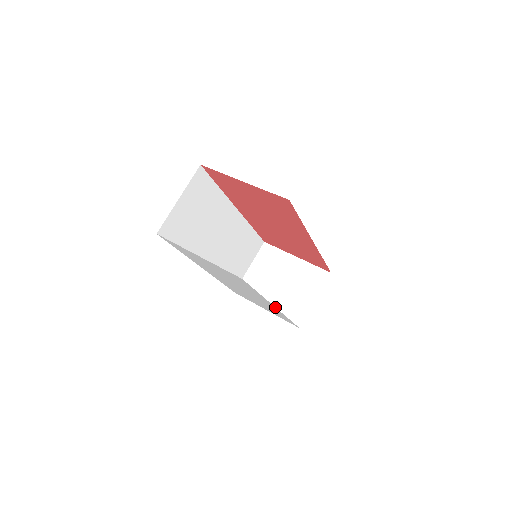
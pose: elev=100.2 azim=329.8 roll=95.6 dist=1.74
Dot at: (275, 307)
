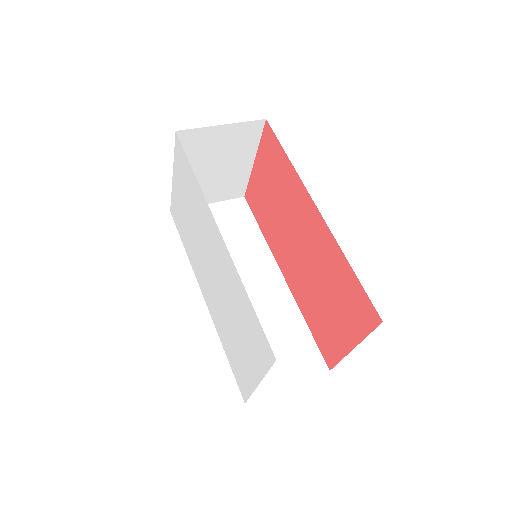
Dot at: (217, 226)
